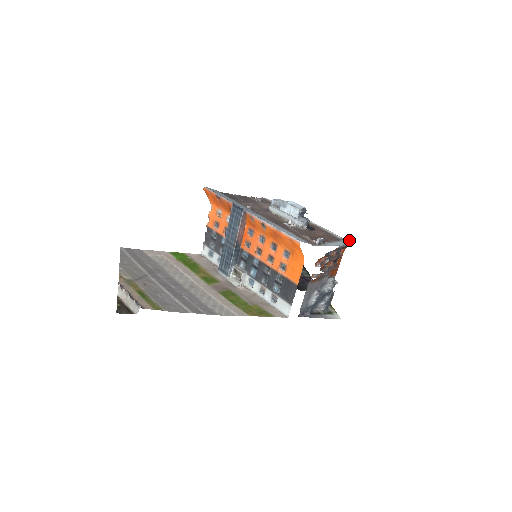
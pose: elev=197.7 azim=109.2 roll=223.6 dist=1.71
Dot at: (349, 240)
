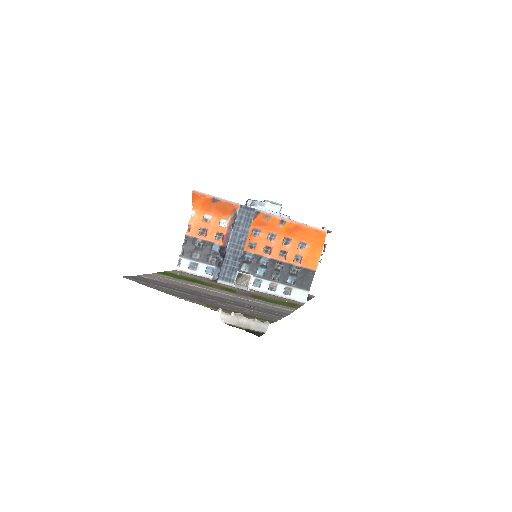
Dot at: occluded
